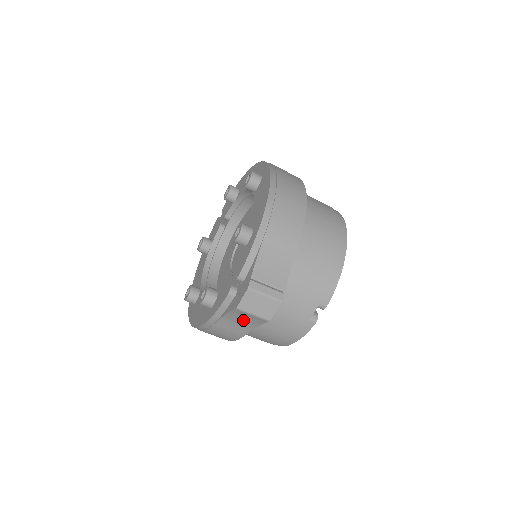
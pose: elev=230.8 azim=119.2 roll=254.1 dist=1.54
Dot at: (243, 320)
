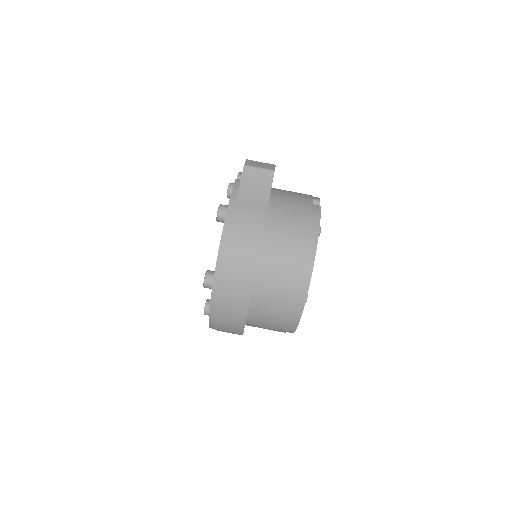
Dot at: (256, 186)
